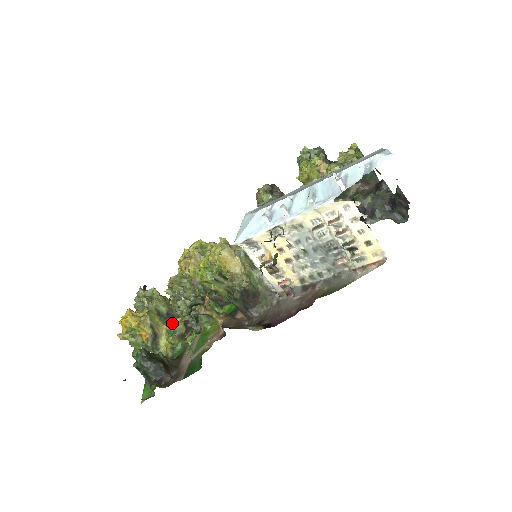
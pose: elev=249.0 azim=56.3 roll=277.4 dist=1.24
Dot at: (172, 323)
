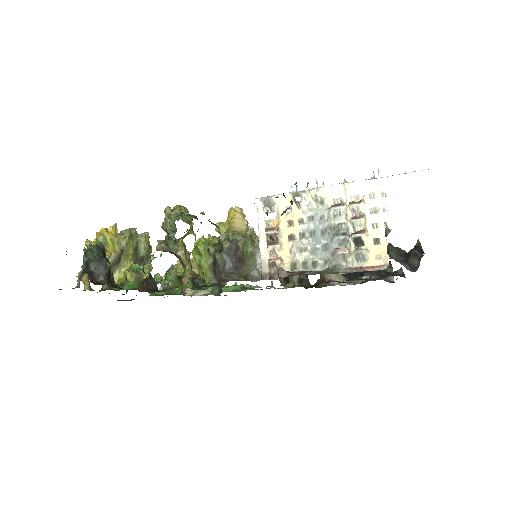
Dot at: occluded
